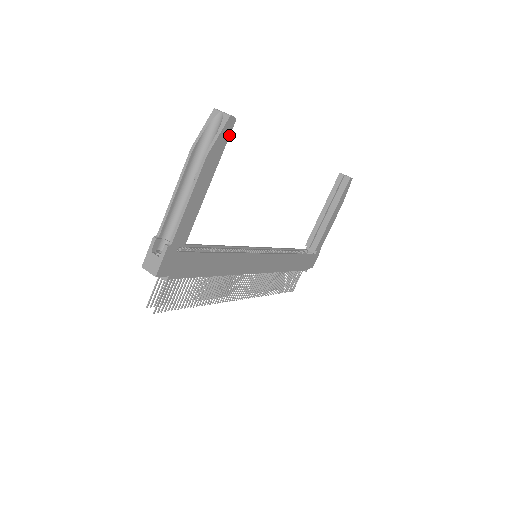
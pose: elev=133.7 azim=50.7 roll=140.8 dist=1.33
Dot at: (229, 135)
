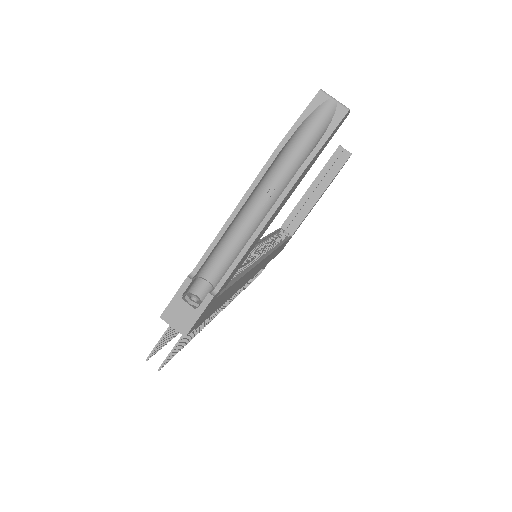
Dot at: (332, 136)
